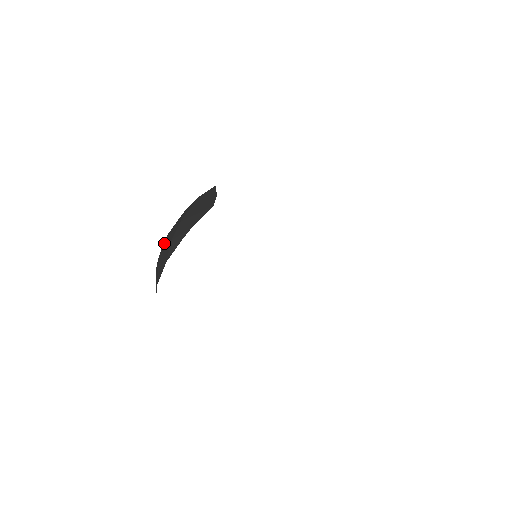
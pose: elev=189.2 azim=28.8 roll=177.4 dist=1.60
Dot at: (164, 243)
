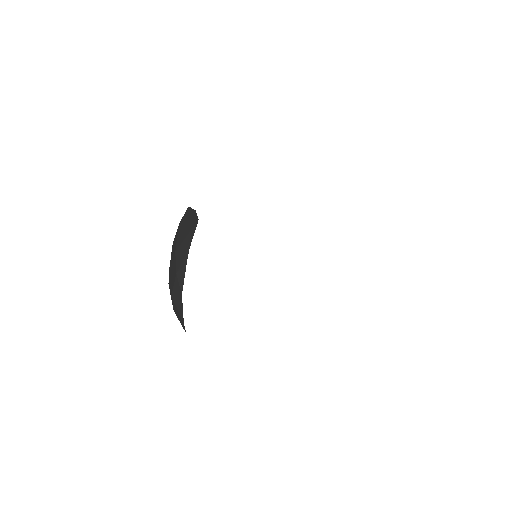
Dot at: (170, 282)
